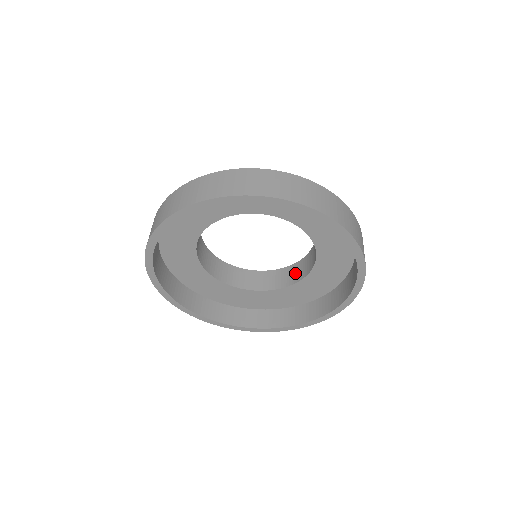
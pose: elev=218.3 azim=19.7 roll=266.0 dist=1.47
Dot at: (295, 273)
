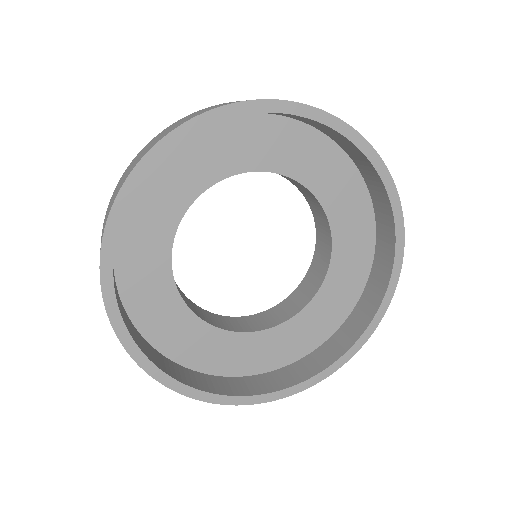
Dot at: (285, 310)
